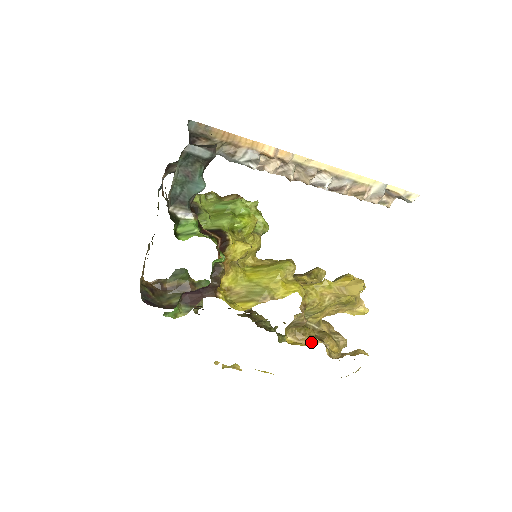
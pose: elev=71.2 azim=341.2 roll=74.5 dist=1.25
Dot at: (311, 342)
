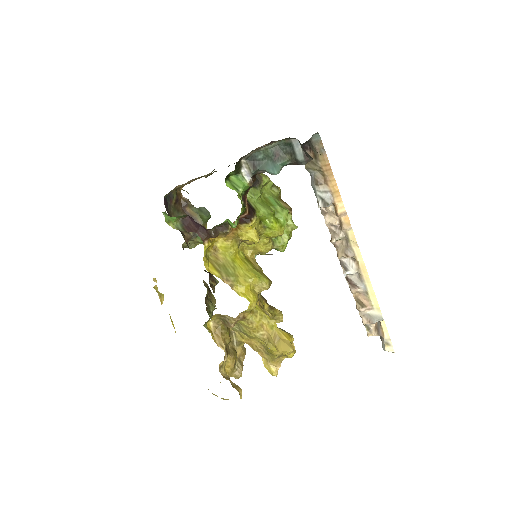
Dot at: (220, 343)
